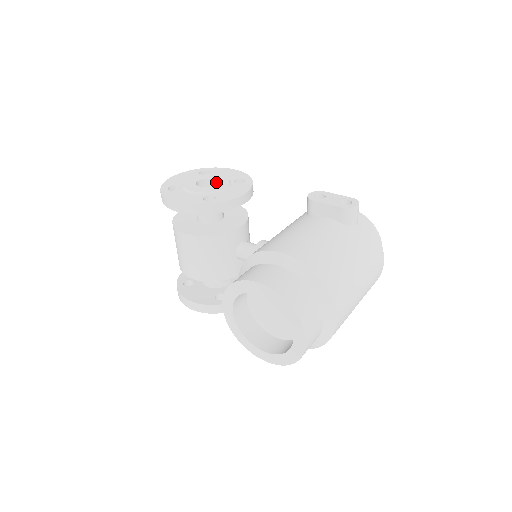
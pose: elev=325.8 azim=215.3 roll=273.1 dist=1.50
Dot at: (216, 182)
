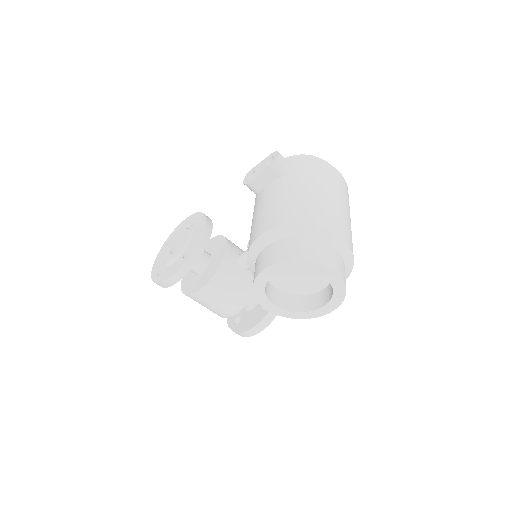
Dot at: occluded
